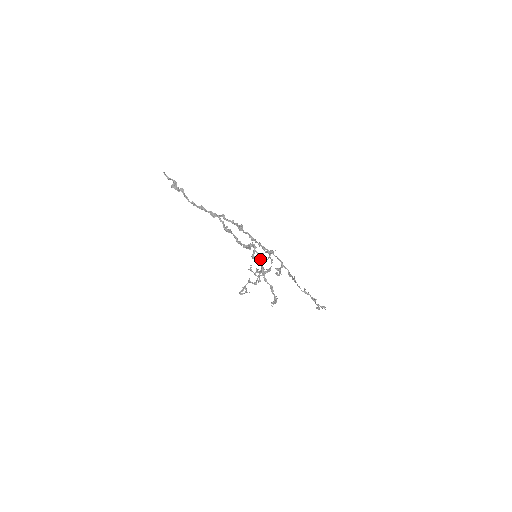
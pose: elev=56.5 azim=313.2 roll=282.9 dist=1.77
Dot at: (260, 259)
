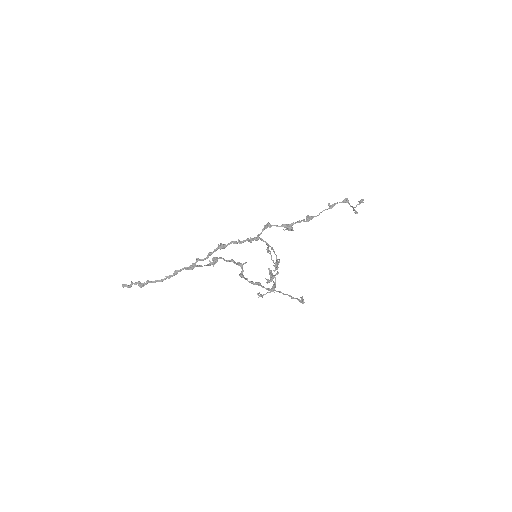
Dot at: occluded
